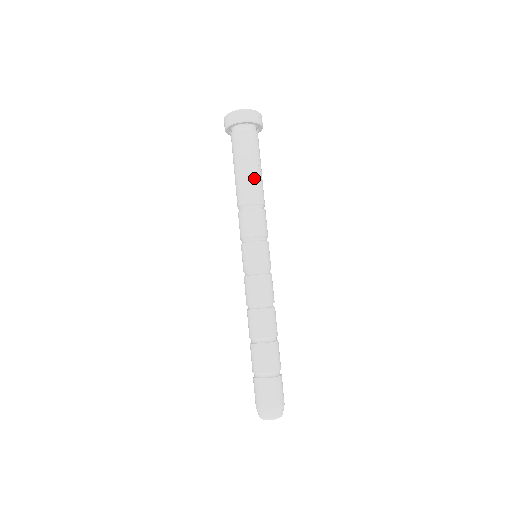
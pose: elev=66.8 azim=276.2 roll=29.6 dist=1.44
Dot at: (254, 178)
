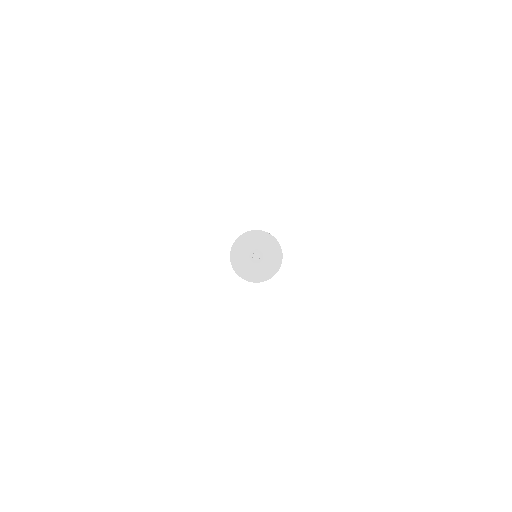
Dot at: occluded
